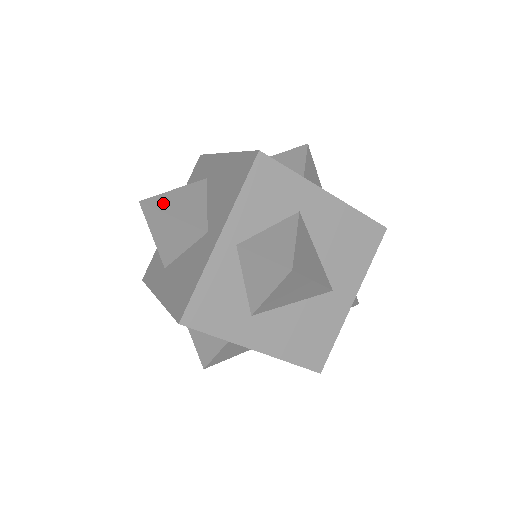
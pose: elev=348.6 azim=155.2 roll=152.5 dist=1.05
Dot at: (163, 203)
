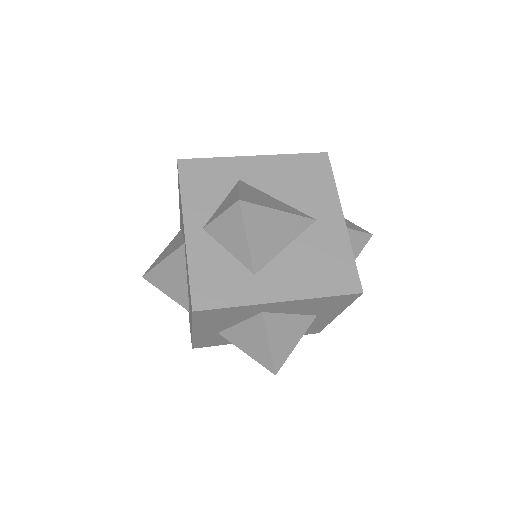
Dot at: (156, 262)
